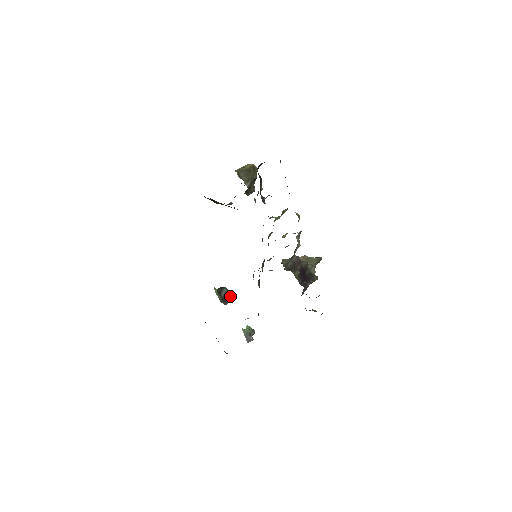
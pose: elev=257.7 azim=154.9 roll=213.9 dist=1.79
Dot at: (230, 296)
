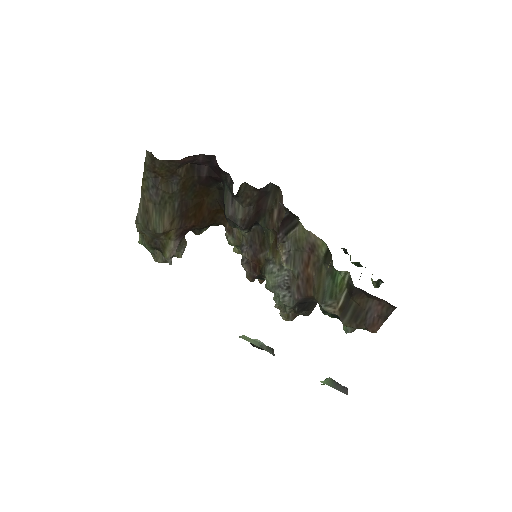
Dot at: occluded
